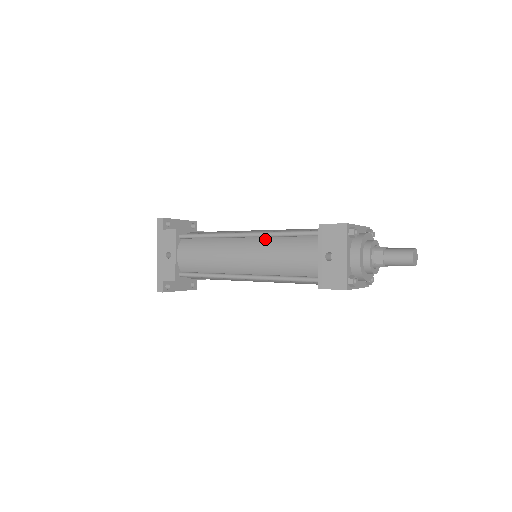
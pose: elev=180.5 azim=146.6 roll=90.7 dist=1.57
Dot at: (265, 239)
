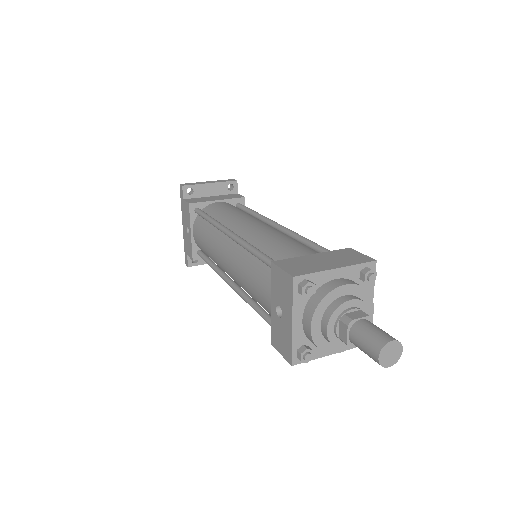
Dot at: (243, 249)
